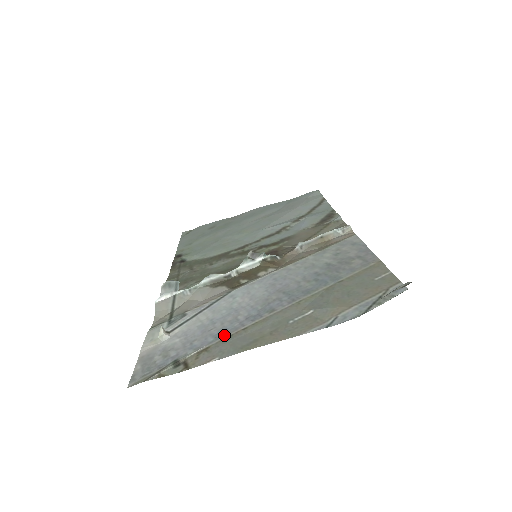
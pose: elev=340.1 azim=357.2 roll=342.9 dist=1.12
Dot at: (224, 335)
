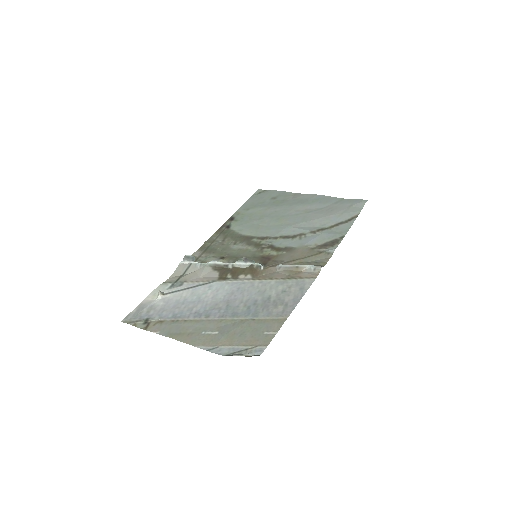
Dot at: (176, 317)
